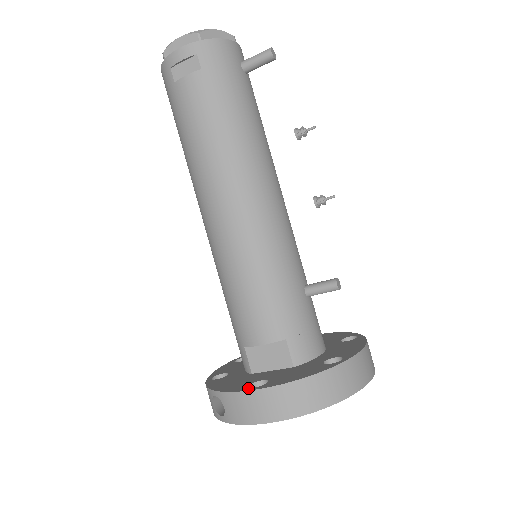
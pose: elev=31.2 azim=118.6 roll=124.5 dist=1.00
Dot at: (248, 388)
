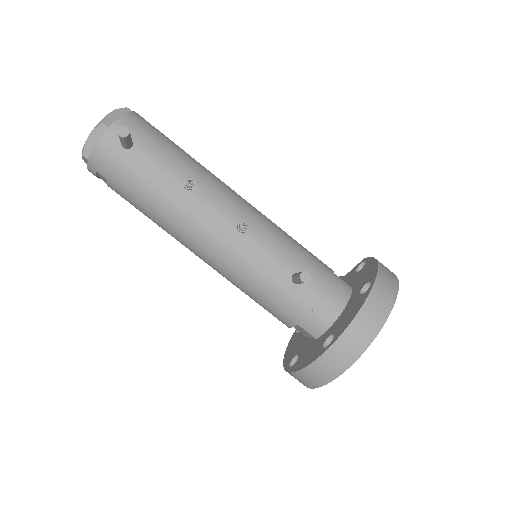
Dot at: (287, 367)
